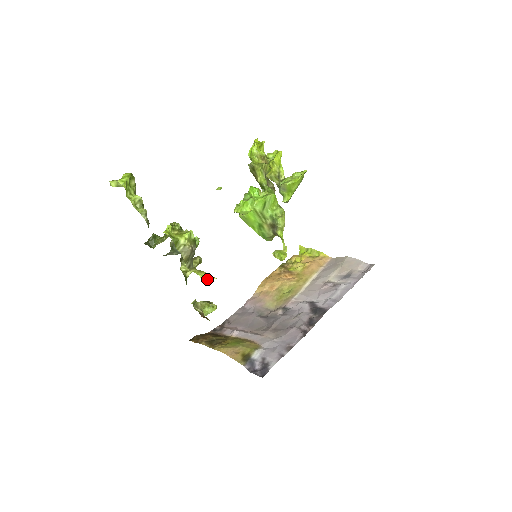
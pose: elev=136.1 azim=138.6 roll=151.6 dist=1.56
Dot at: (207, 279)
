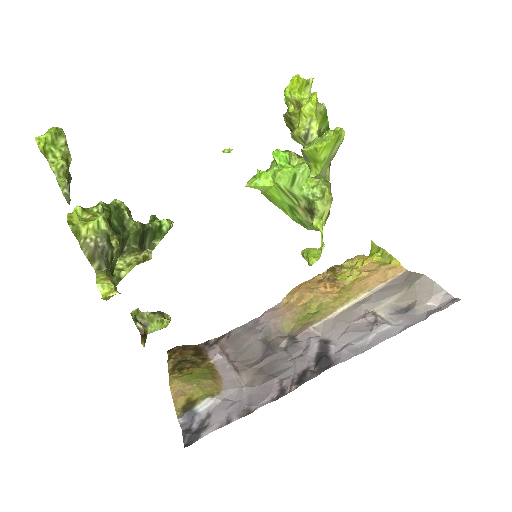
Dot at: (107, 292)
